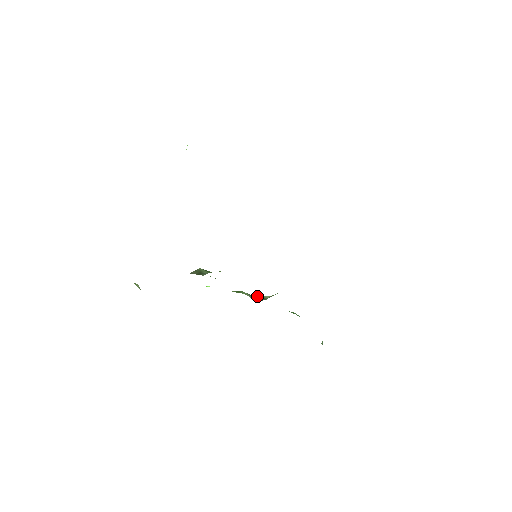
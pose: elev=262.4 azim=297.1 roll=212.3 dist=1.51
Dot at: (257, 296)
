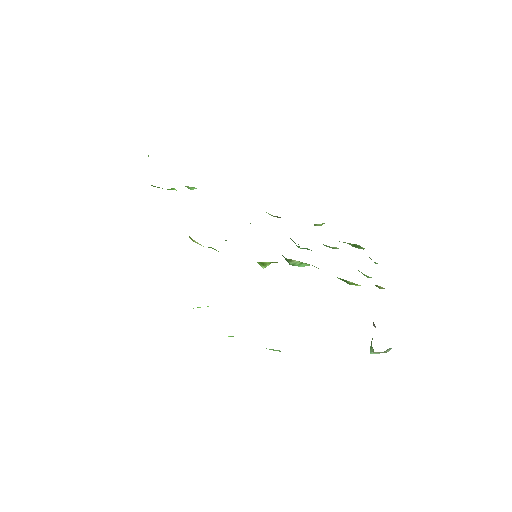
Dot at: occluded
